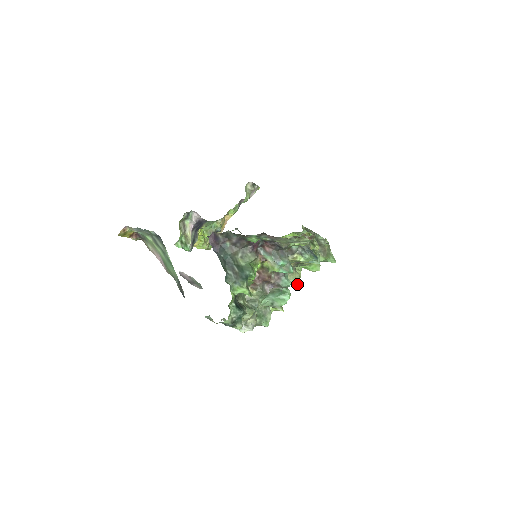
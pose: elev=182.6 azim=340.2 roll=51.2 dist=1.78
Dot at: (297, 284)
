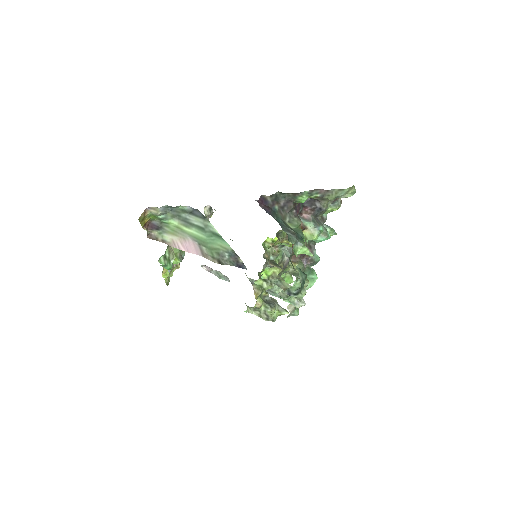
Dot at: occluded
